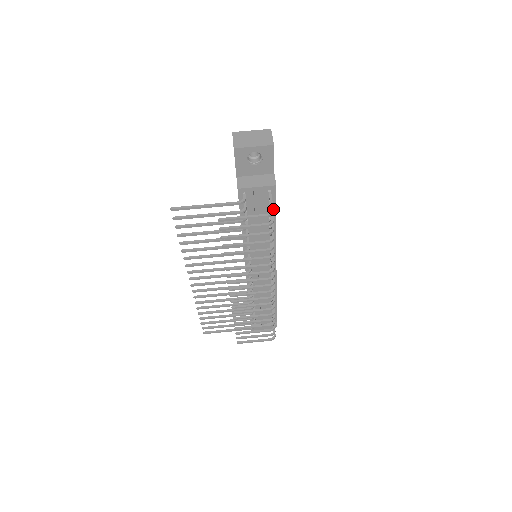
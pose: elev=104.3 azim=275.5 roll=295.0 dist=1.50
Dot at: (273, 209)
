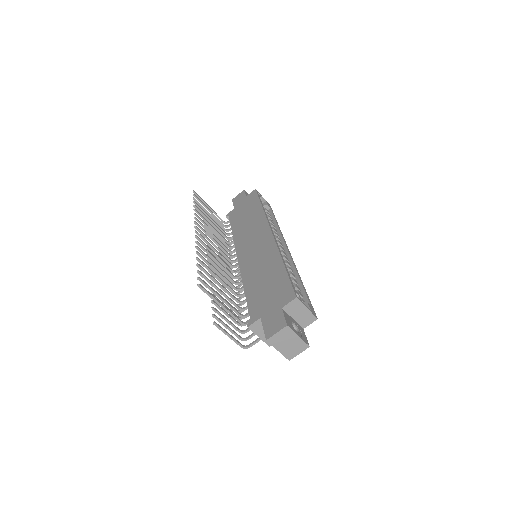
Dot at: occluded
